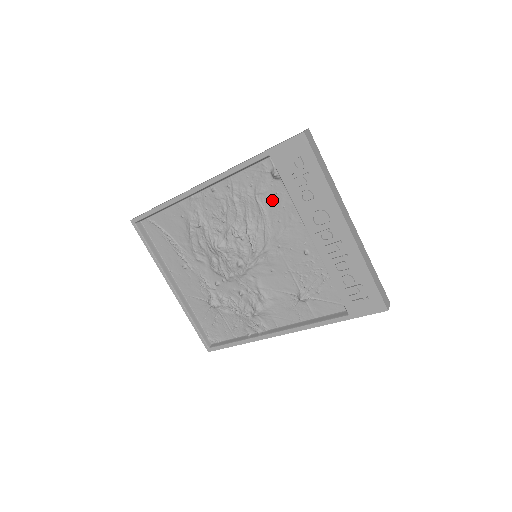
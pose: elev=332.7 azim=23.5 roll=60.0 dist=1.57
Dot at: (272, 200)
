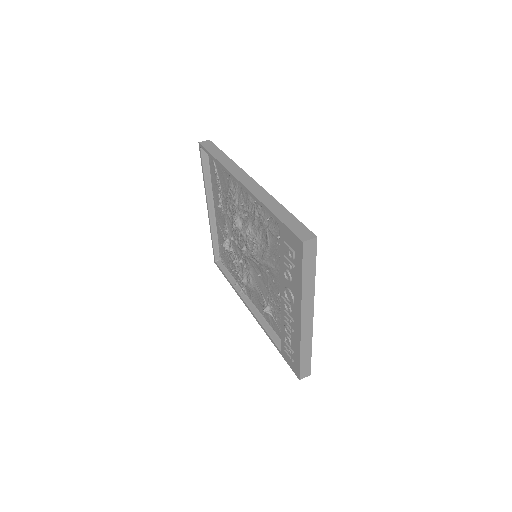
Dot at: (275, 244)
